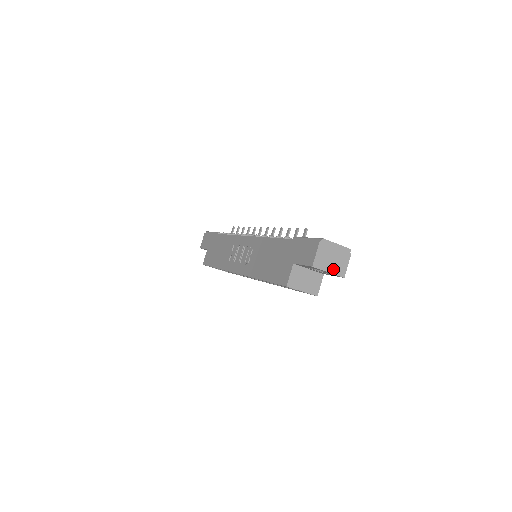
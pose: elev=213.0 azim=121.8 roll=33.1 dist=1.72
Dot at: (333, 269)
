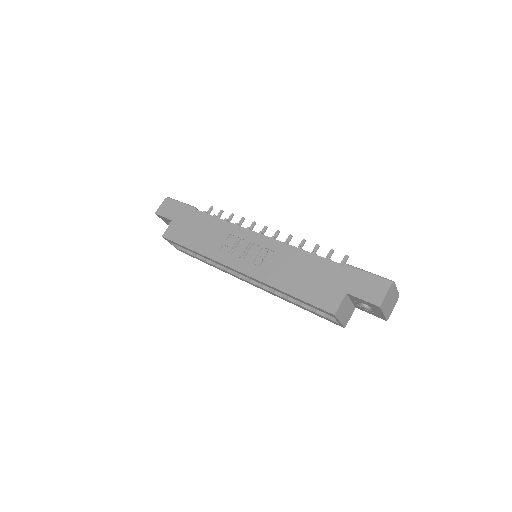
Dot at: (386, 312)
